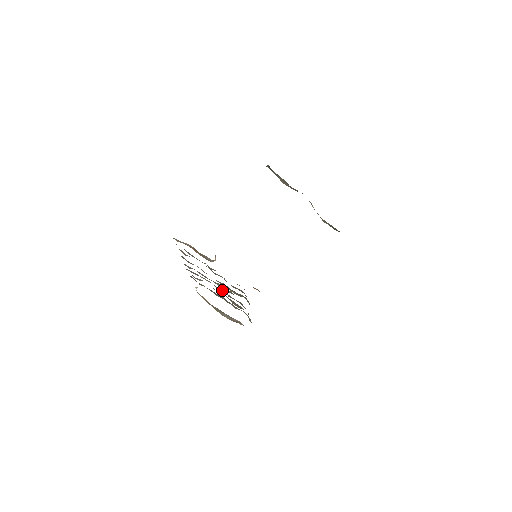
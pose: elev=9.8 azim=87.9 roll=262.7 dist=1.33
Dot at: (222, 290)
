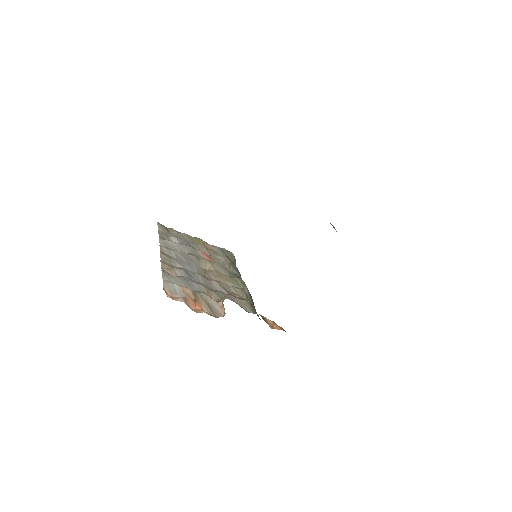
Dot at: (206, 256)
